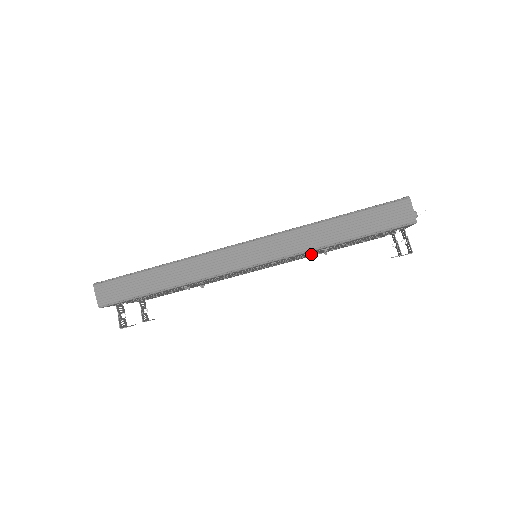
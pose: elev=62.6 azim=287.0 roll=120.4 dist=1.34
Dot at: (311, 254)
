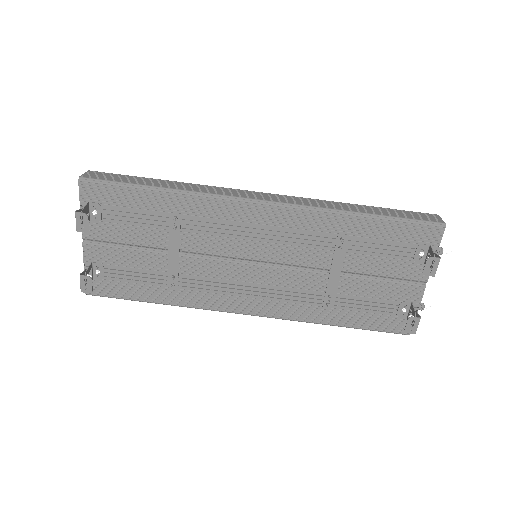
Dot at: (316, 279)
